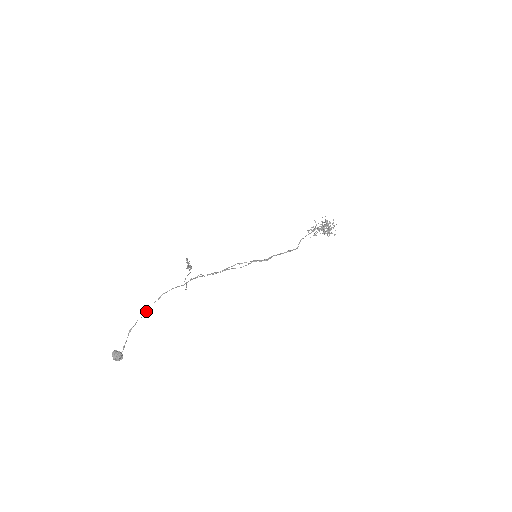
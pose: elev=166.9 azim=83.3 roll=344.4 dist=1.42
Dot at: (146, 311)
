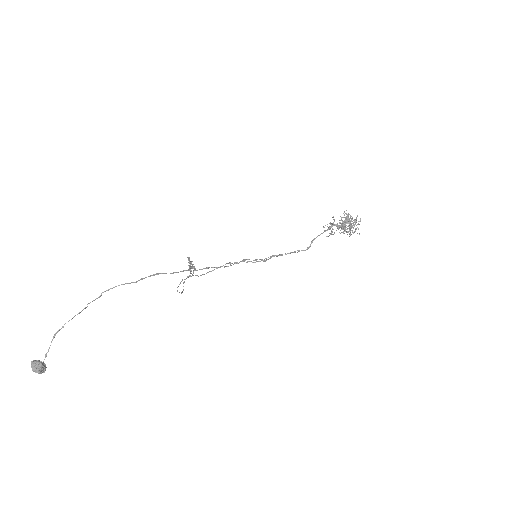
Dot at: (79, 312)
